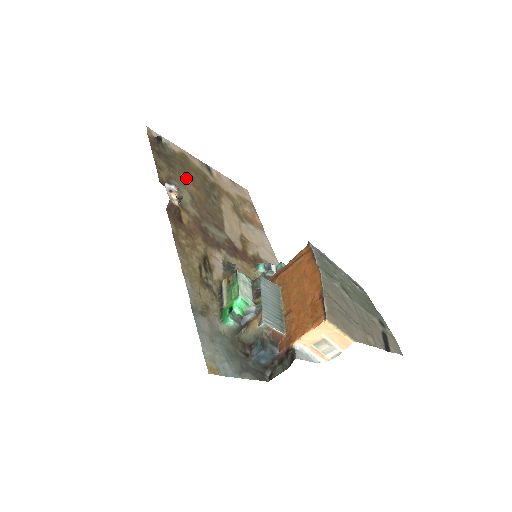
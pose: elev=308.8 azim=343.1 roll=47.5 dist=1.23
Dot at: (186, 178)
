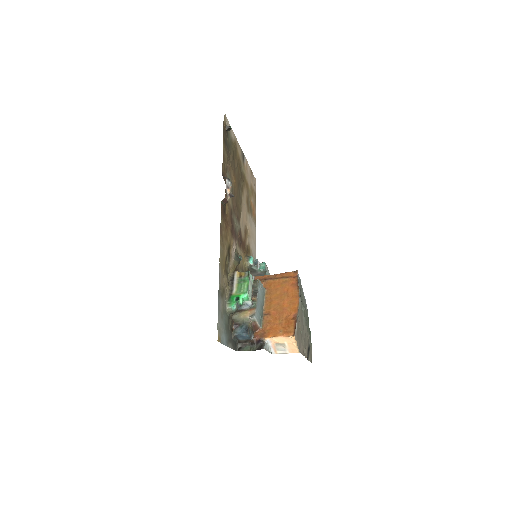
Dot at: (233, 169)
